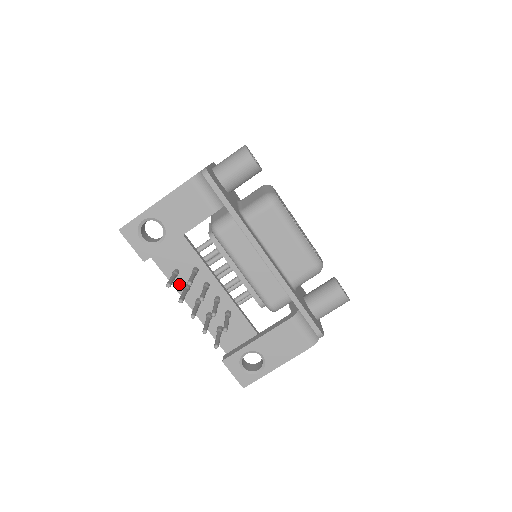
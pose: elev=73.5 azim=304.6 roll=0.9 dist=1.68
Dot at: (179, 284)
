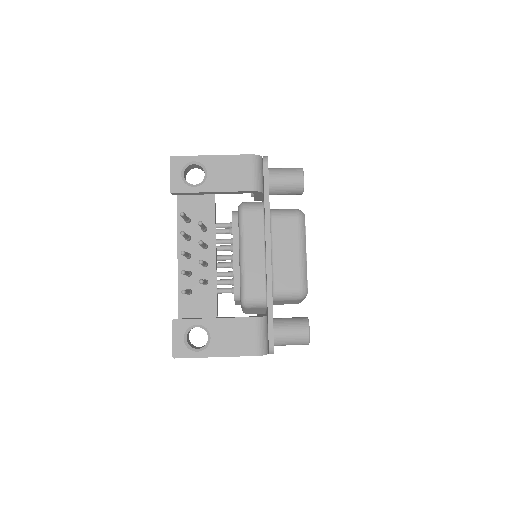
Dot at: occluded
